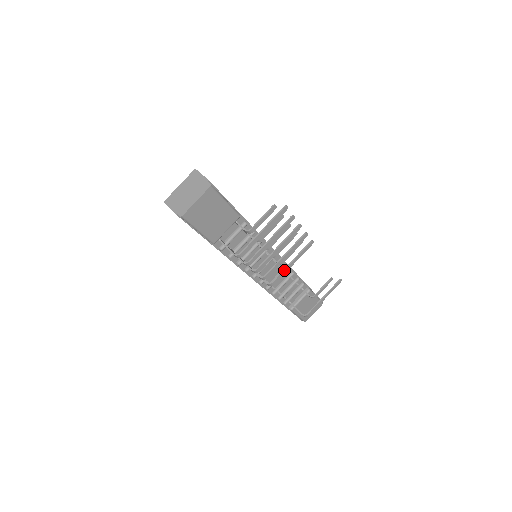
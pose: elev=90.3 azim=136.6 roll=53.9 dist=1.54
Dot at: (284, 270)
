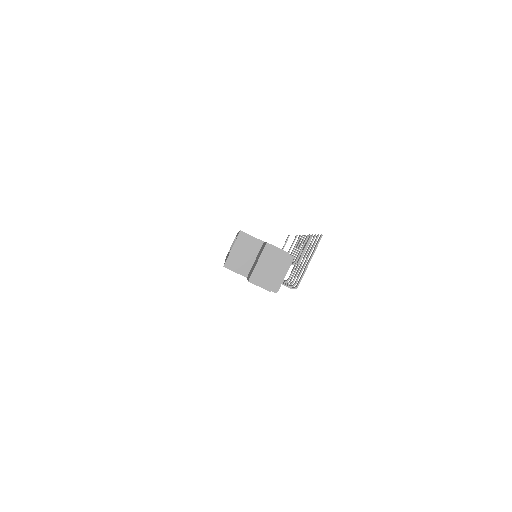
Dot at: (295, 266)
